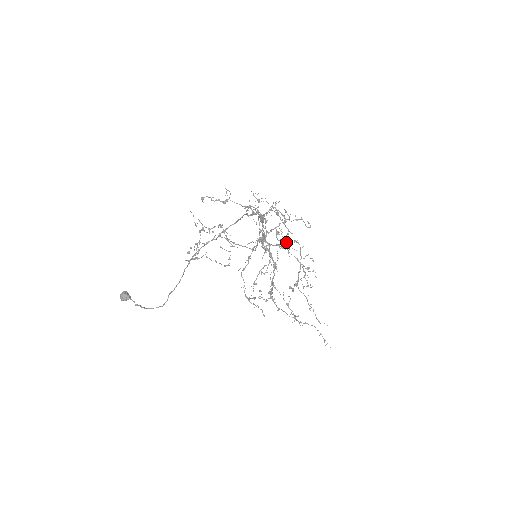
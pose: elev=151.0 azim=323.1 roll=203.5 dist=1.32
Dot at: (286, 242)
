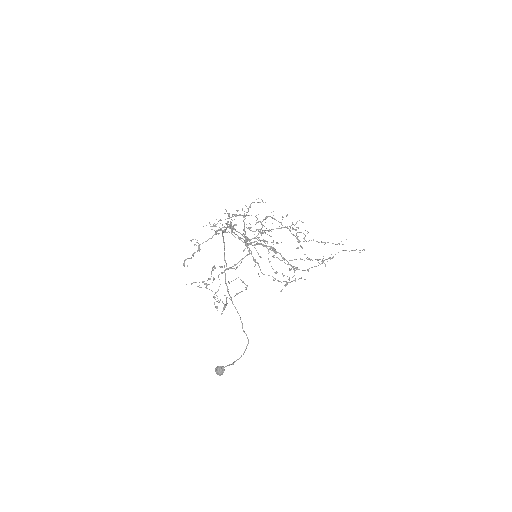
Dot at: (262, 225)
